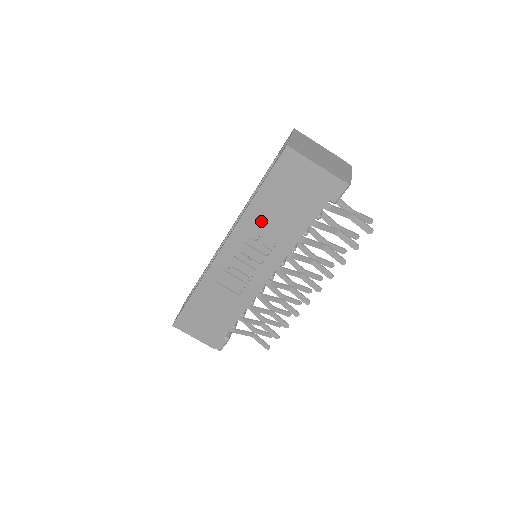
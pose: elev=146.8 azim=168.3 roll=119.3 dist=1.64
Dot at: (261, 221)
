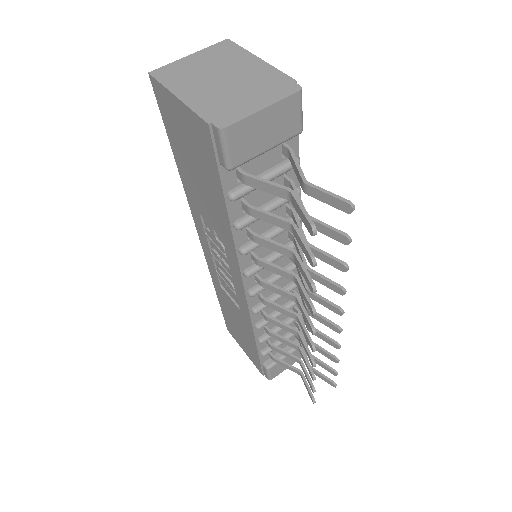
Dot at: (198, 202)
